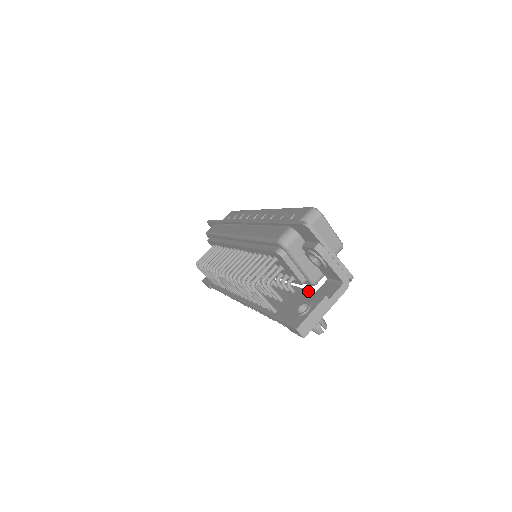
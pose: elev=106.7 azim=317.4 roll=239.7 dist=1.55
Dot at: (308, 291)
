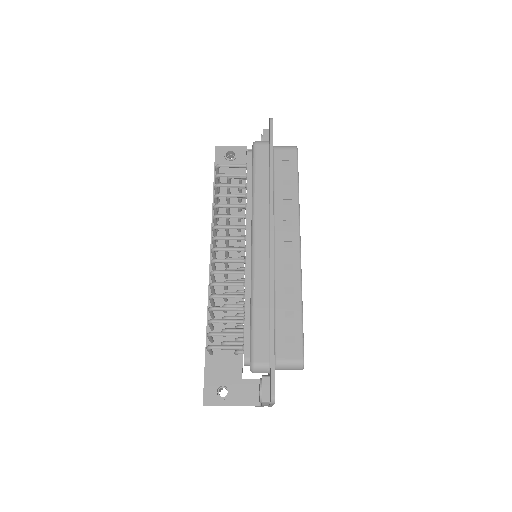
Dot at: (241, 375)
